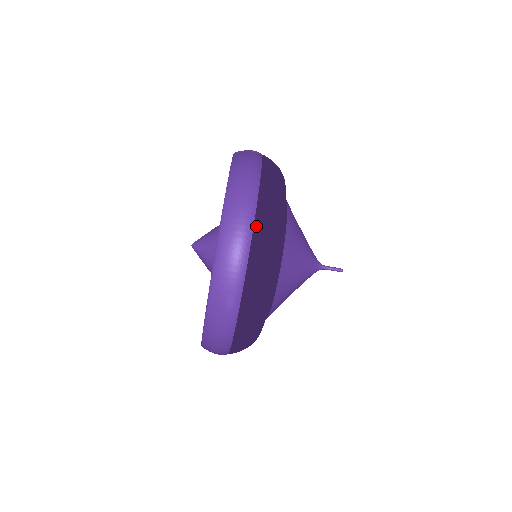
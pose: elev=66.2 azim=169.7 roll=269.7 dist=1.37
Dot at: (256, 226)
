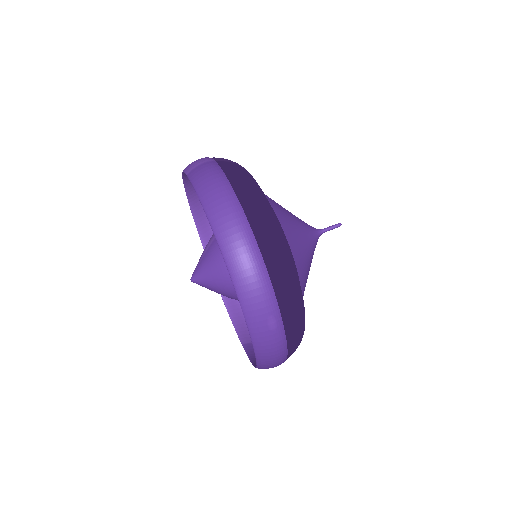
Dot at: (258, 239)
